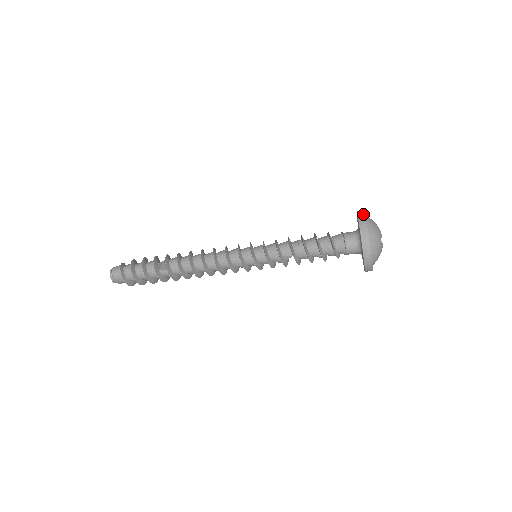
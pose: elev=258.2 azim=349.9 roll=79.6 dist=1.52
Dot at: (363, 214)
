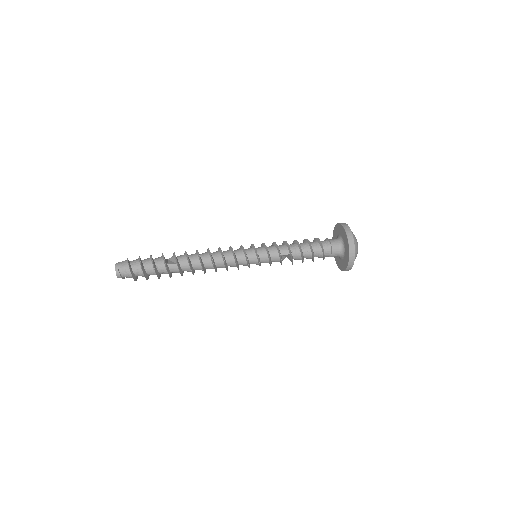
Dot at: (344, 223)
